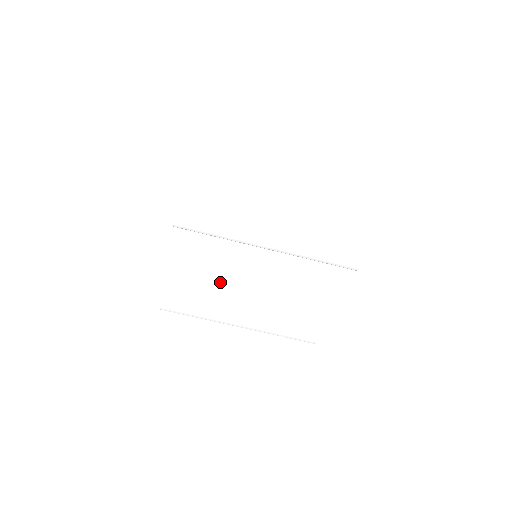
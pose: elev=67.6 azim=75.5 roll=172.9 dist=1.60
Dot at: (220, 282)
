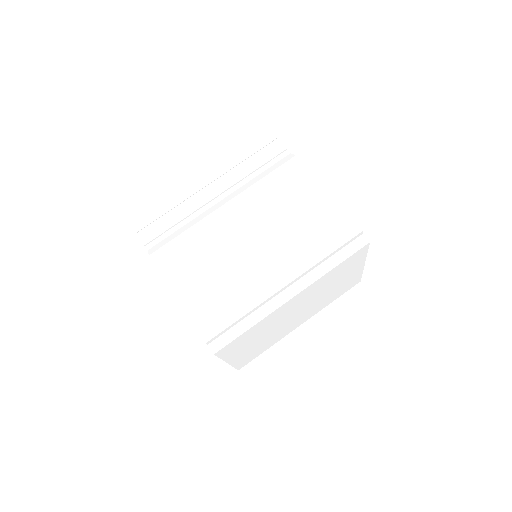
Dot at: (216, 251)
